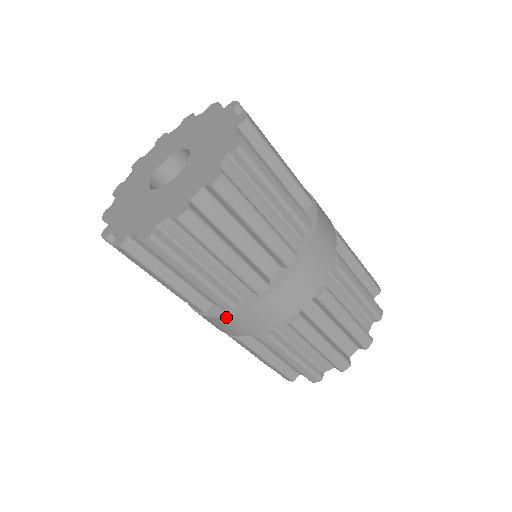
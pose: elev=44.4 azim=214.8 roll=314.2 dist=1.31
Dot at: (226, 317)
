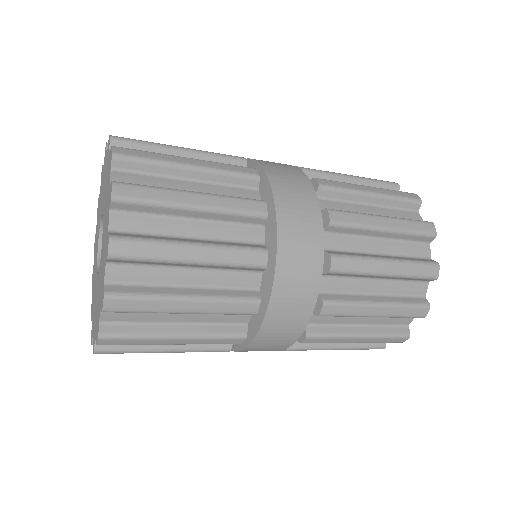
Dot at: occluded
